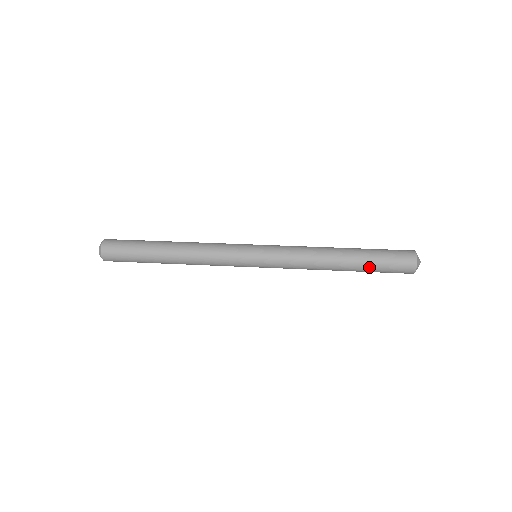
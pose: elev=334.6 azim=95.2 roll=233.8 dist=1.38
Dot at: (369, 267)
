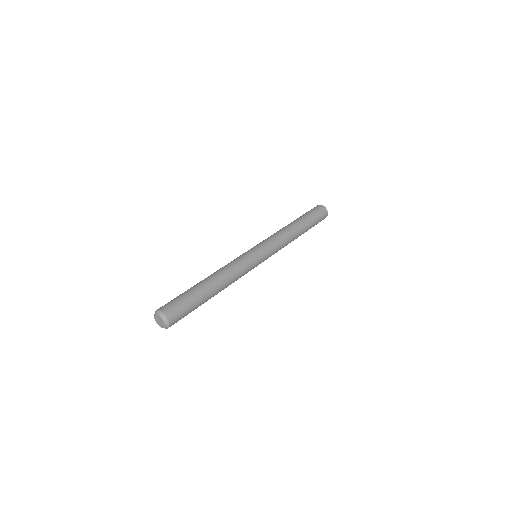
Dot at: (310, 220)
